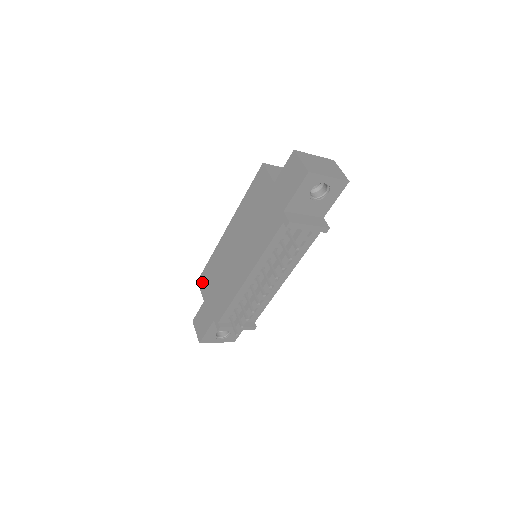
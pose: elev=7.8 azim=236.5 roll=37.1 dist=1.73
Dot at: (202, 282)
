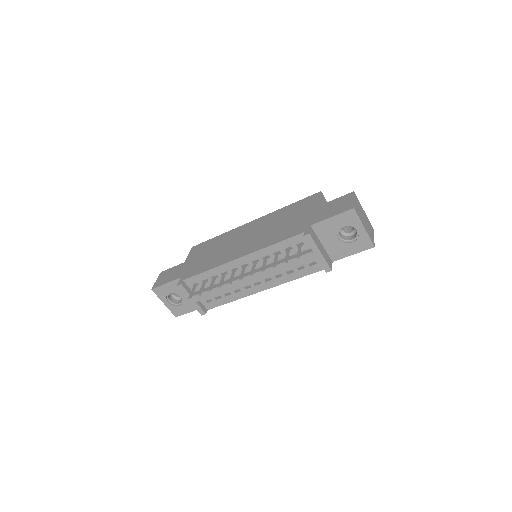
Dot at: (196, 249)
